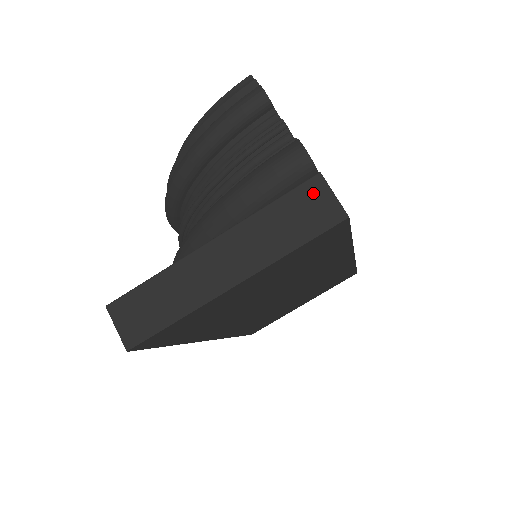
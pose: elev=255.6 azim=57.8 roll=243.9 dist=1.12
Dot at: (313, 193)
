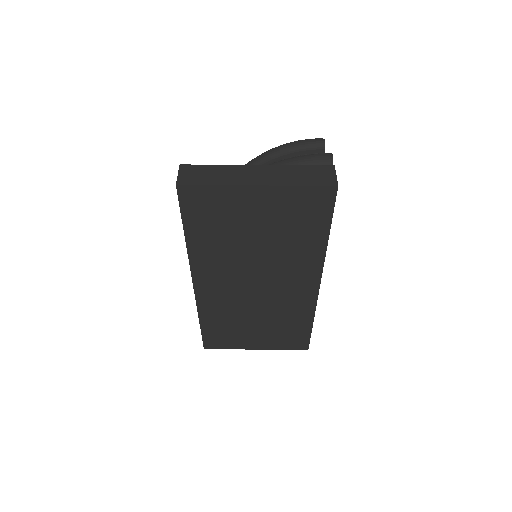
Dot at: (326, 170)
